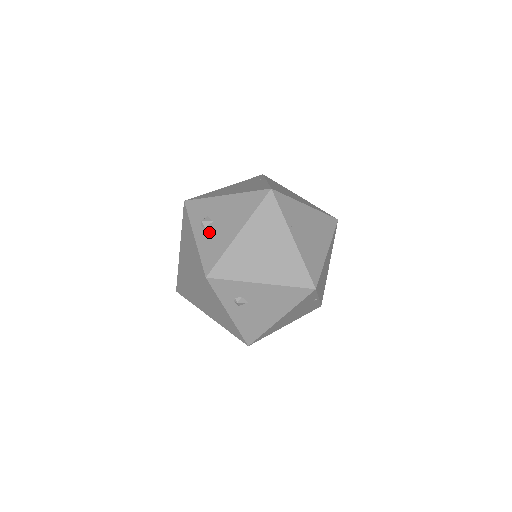
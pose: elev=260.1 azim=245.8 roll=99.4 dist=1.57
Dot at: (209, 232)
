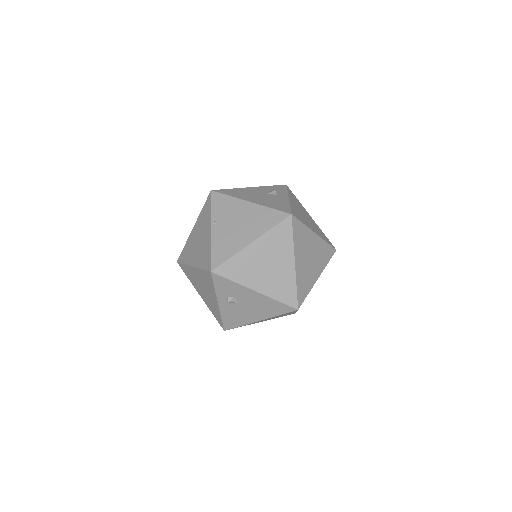
Dot at: (233, 308)
